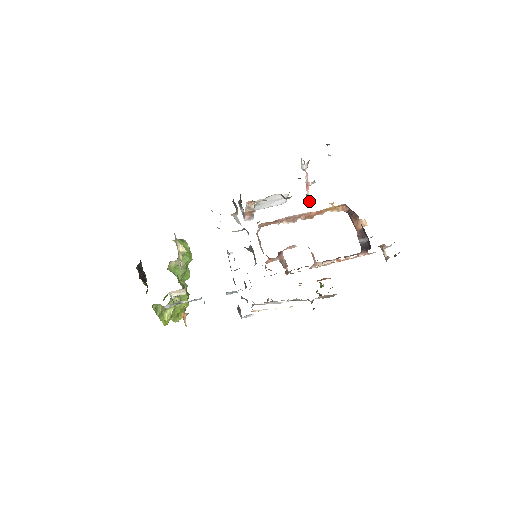
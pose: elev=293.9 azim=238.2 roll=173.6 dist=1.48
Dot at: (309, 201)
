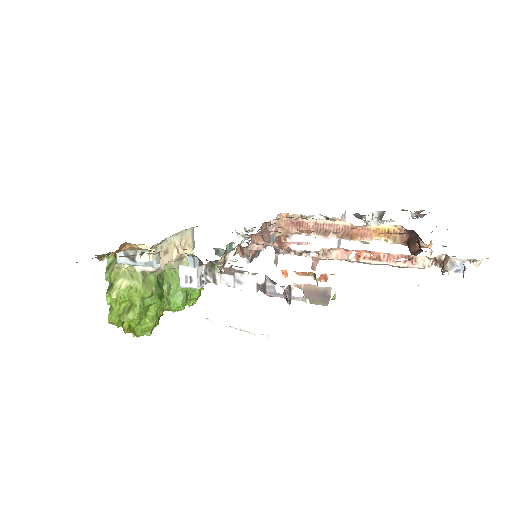
Dot at: (363, 242)
